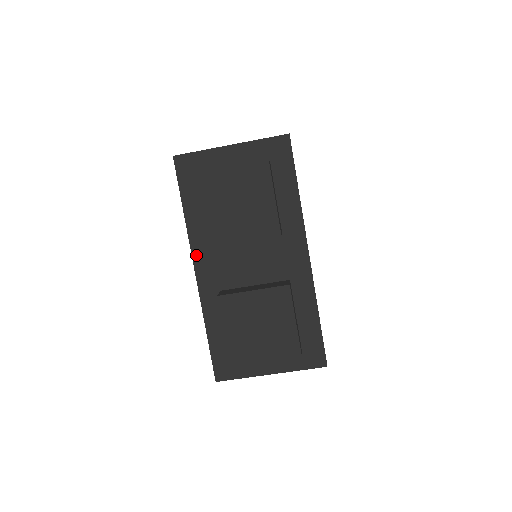
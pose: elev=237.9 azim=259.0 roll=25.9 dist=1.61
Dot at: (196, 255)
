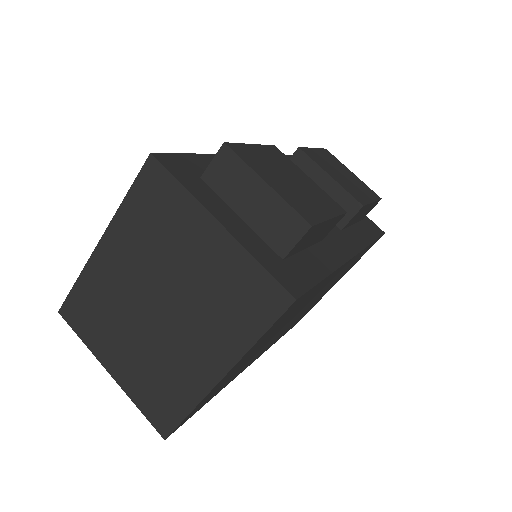
Dot at: occluded
